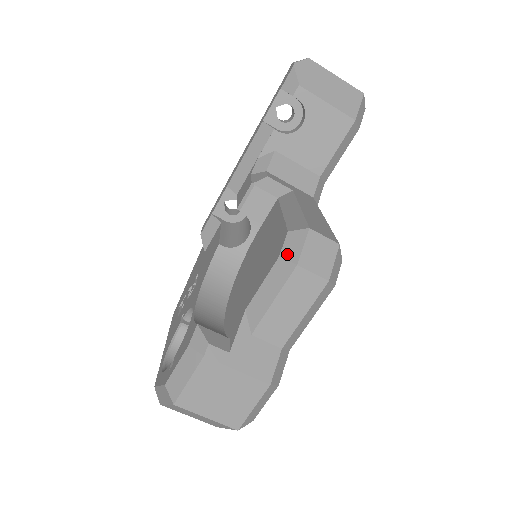
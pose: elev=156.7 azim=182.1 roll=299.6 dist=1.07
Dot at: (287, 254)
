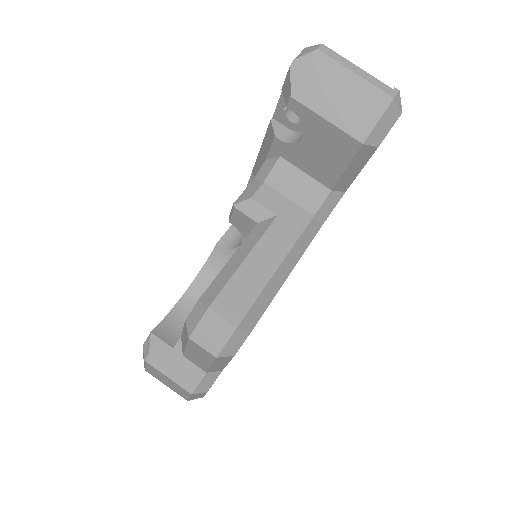
Dot at: (189, 322)
